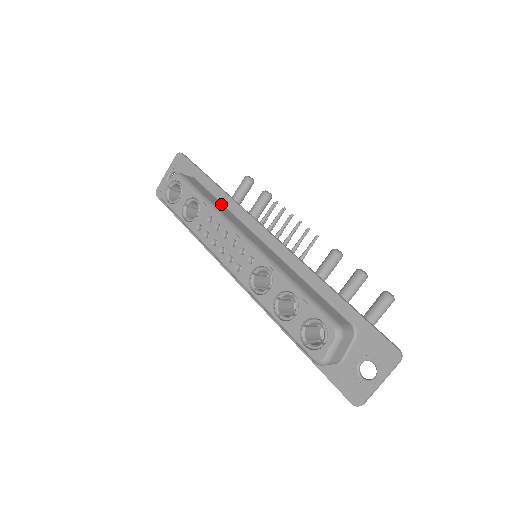
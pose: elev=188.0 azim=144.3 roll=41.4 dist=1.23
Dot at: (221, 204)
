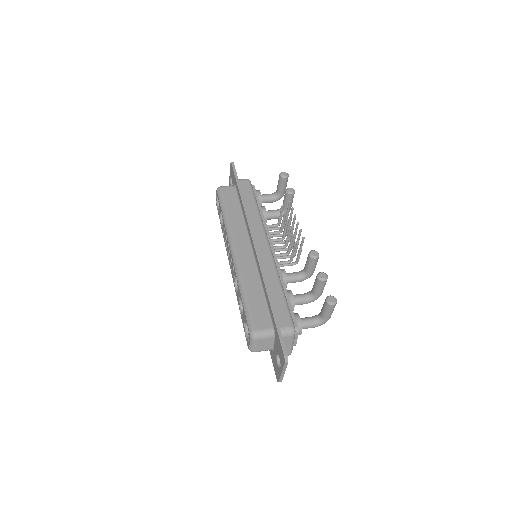
Dot at: (240, 213)
